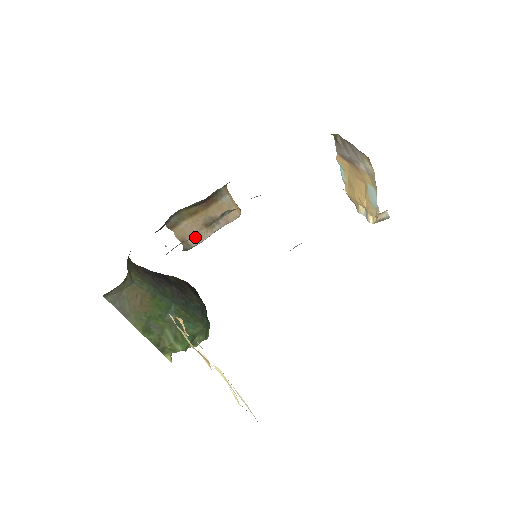
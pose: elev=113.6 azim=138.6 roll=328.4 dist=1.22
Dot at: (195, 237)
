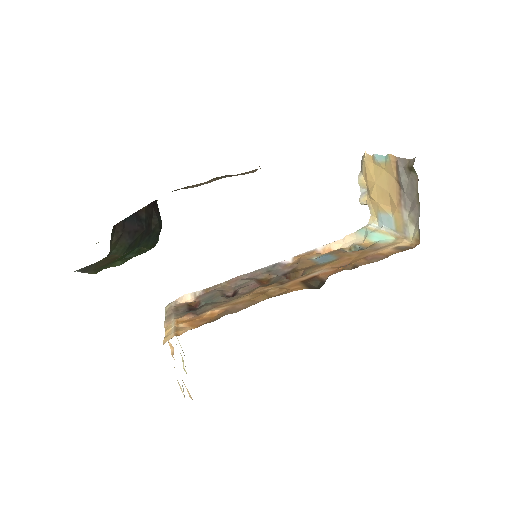
Dot at: (194, 186)
